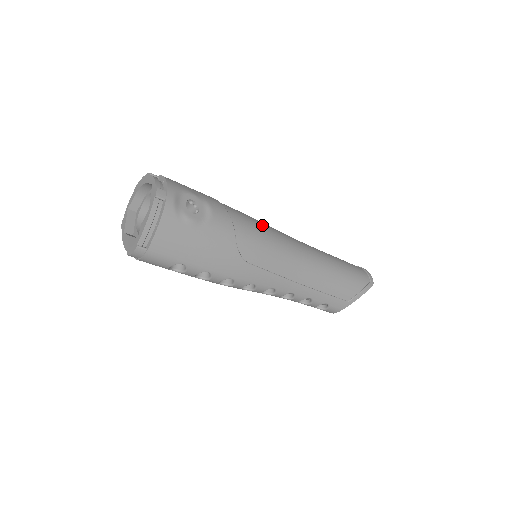
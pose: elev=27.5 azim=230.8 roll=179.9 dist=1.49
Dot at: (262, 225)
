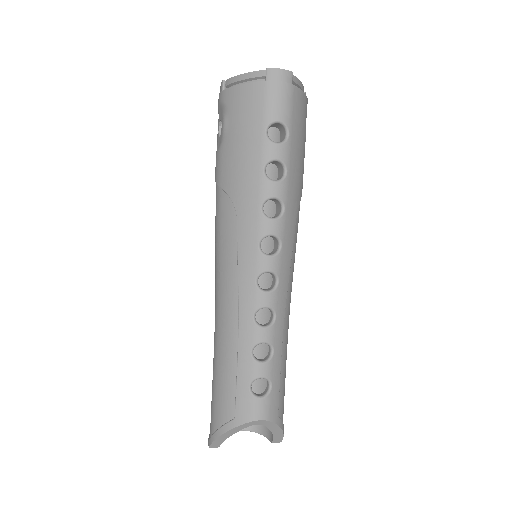
Dot at: occluded
